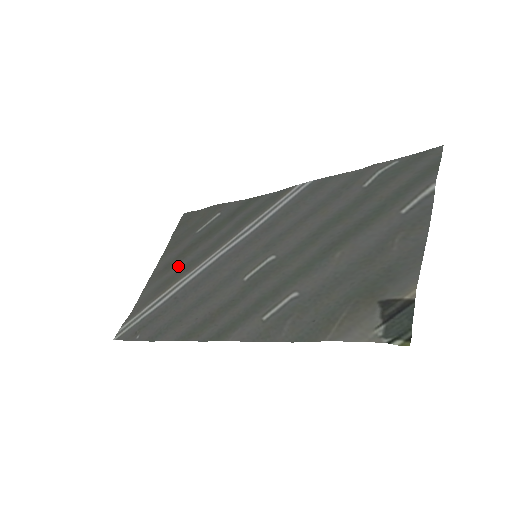
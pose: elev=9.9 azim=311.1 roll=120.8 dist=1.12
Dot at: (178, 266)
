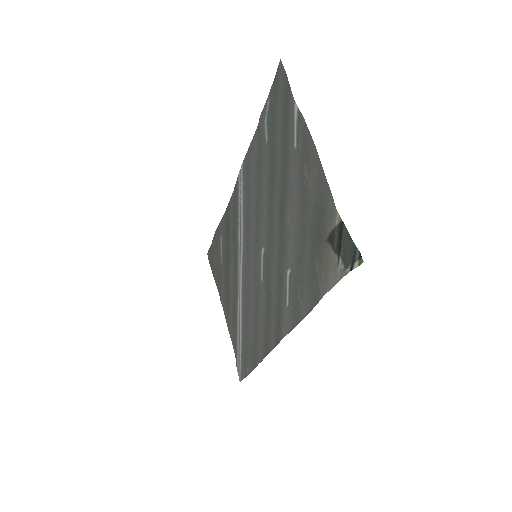
Dot at: (231, 298)
